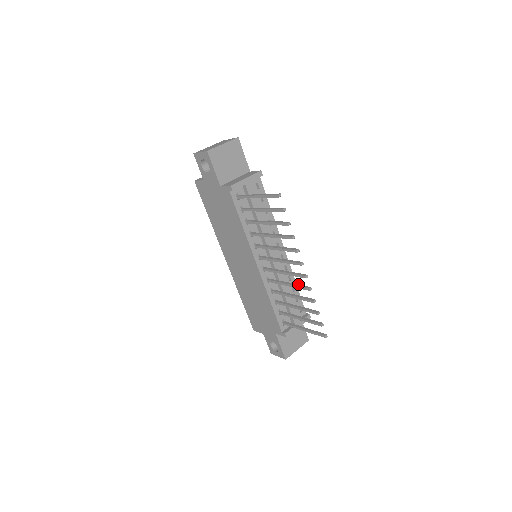
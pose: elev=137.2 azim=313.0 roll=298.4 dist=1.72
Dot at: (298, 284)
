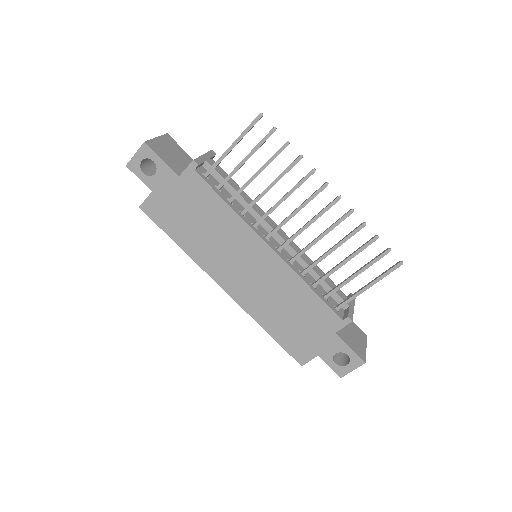
Dot at: (332, 224)
